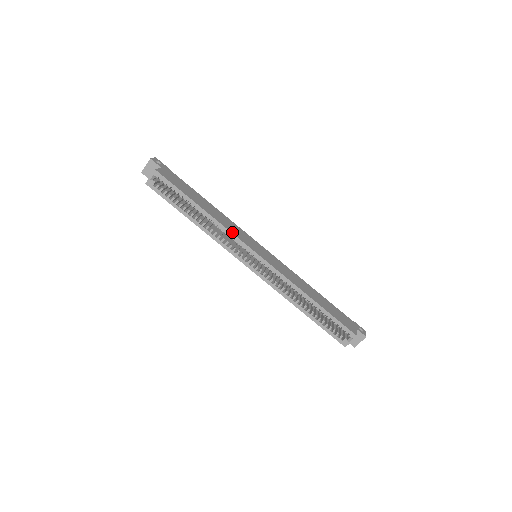
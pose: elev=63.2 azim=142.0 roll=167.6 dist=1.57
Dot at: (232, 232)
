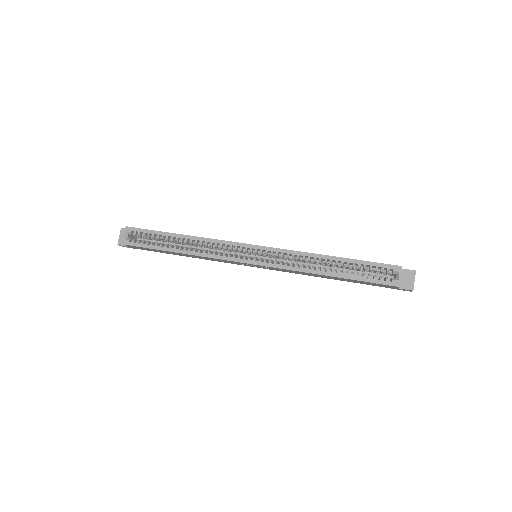
Dot at: (219, 240)
